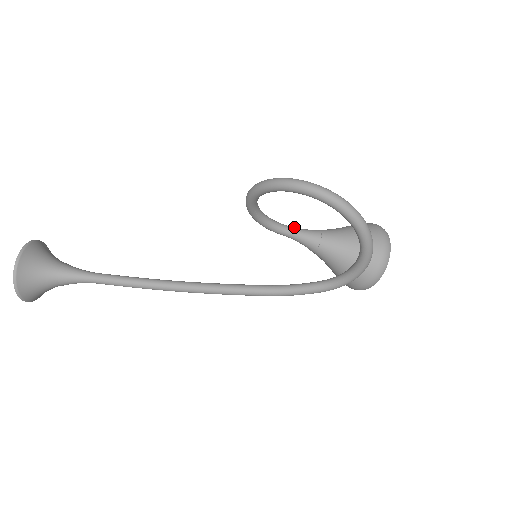
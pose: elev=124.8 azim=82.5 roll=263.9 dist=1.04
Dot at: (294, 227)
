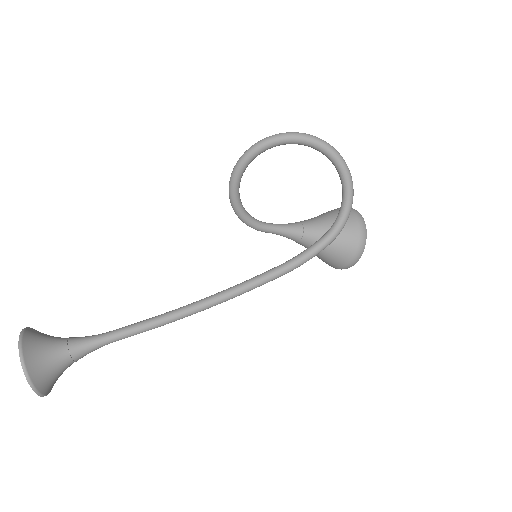
Dot at: (276, 224)
